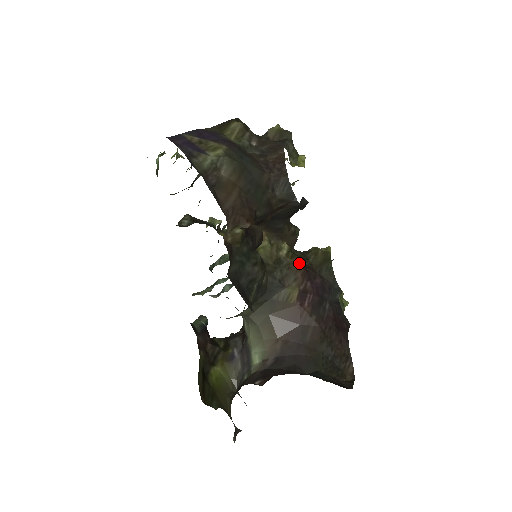
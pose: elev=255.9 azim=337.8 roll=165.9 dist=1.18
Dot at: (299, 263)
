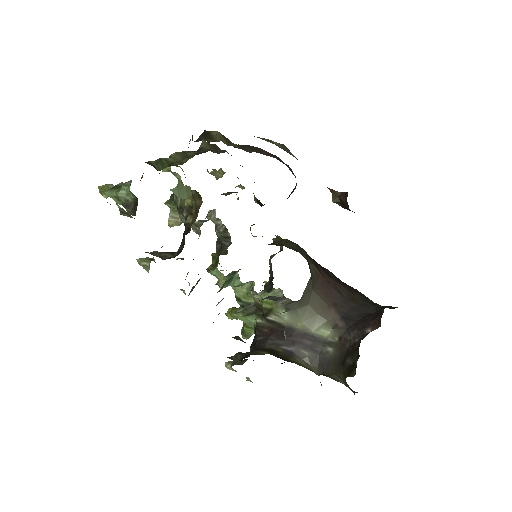
Dot at: occluded
